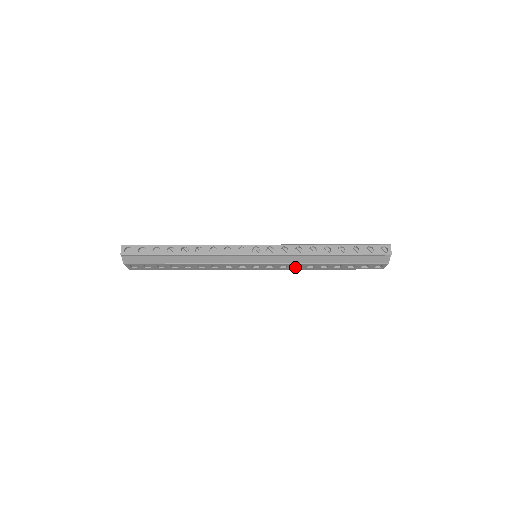
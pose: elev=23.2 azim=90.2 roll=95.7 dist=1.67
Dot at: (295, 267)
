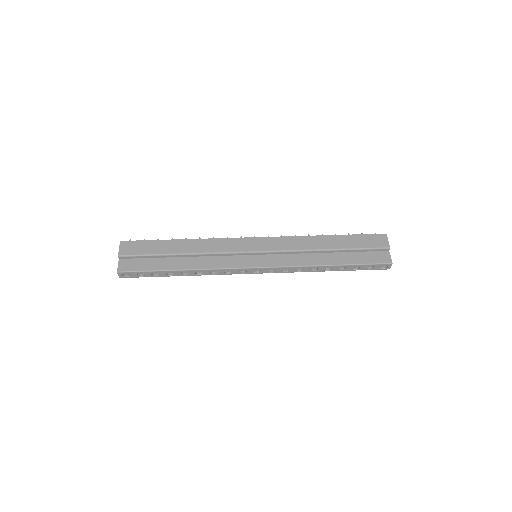
Dot at: occluded
